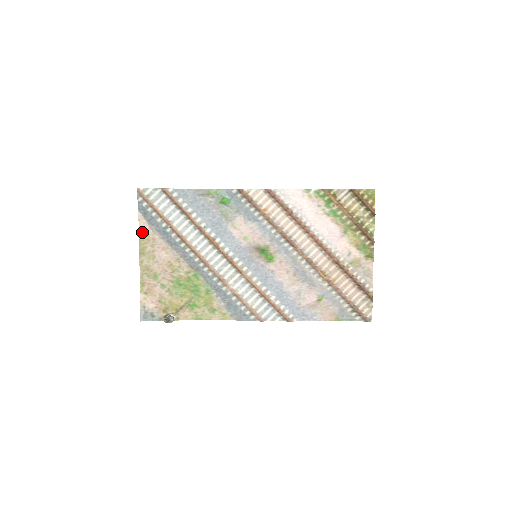
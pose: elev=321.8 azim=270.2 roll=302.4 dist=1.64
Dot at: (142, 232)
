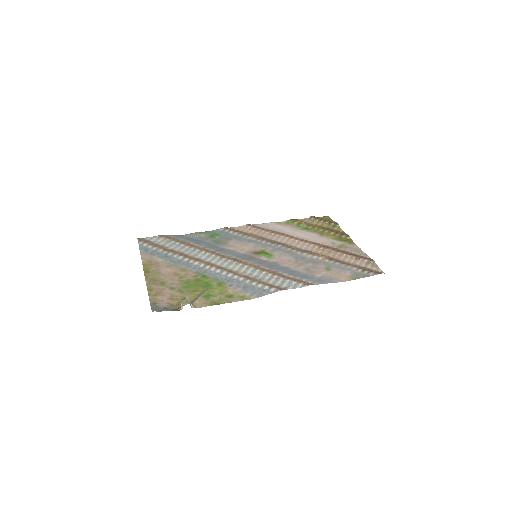
Dot at: (145, 261)
